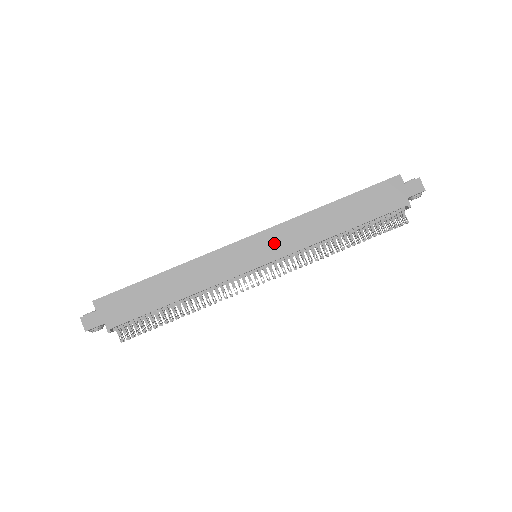
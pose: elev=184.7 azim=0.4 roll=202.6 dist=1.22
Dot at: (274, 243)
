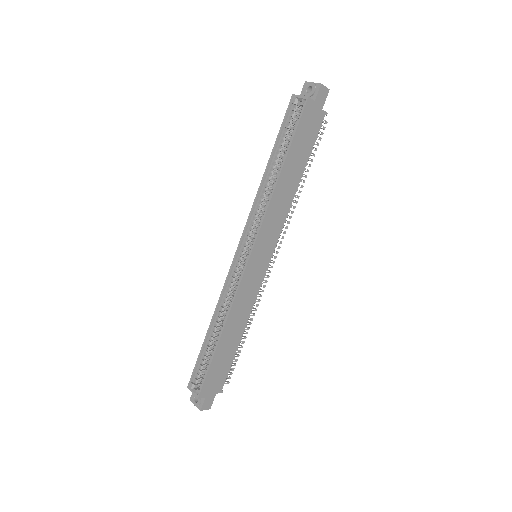
Dot at: (267, 241)
